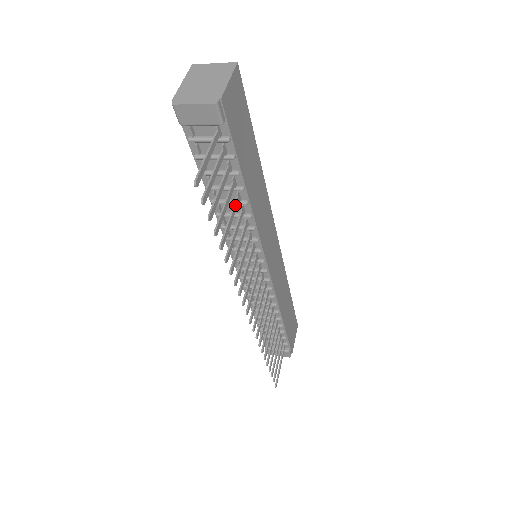
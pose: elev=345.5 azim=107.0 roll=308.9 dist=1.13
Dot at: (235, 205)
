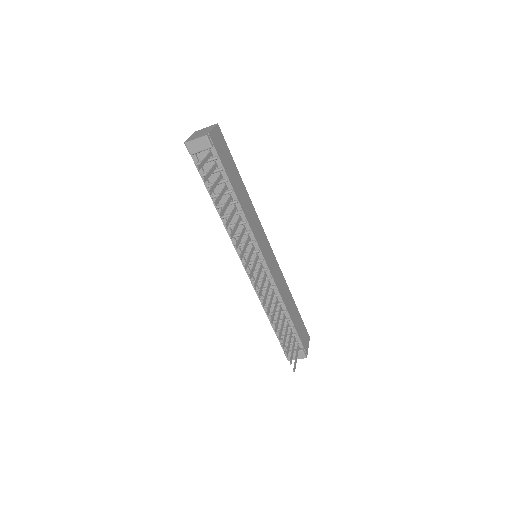
Dot at: (229, 200)
